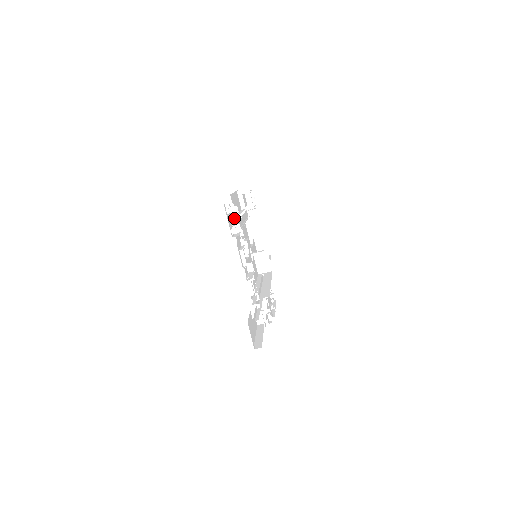
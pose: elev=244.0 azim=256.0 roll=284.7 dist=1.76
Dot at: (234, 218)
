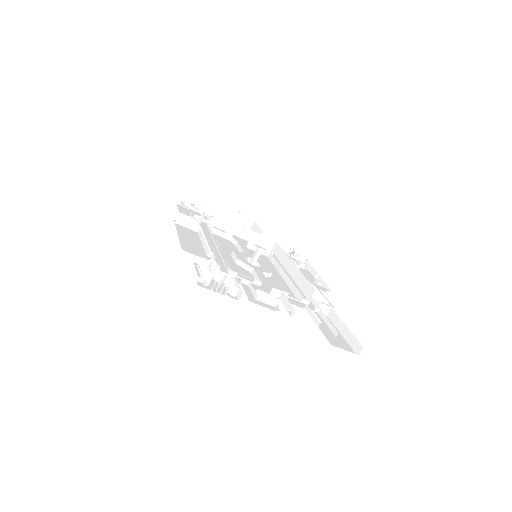
Dot at: (216, 276)
